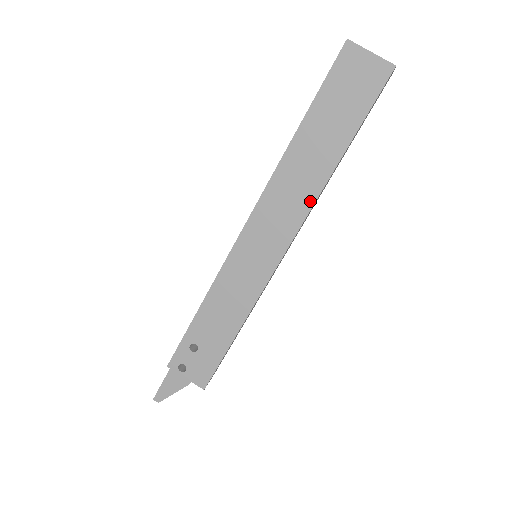
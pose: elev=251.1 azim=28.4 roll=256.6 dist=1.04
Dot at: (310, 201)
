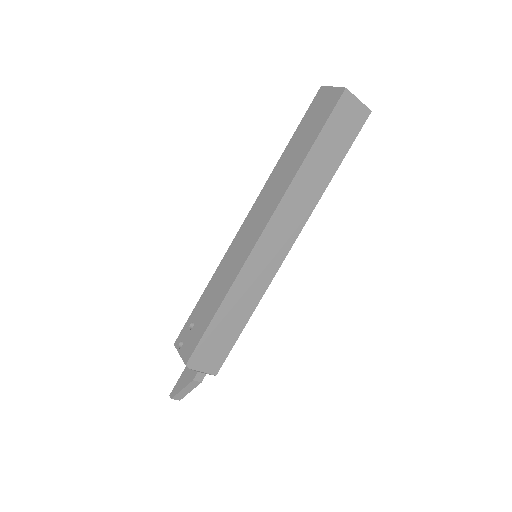
Dot at: (282, 193)
